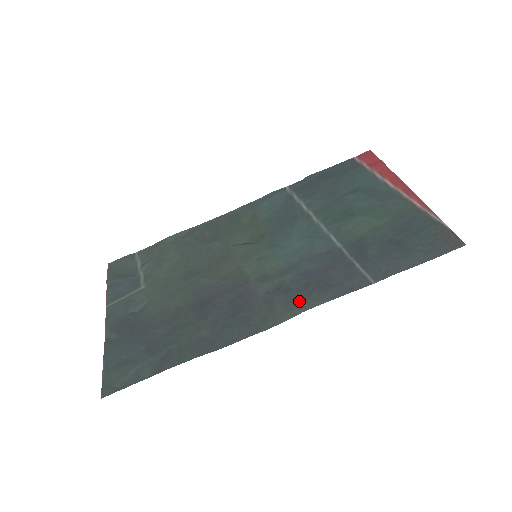
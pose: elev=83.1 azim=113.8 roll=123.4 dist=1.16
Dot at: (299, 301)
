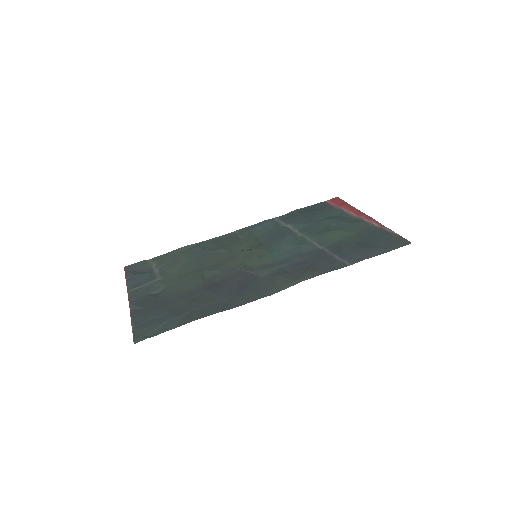
Dot at: (295, 277)
